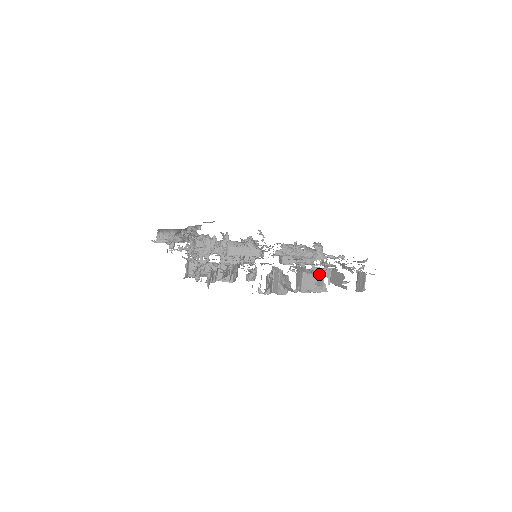
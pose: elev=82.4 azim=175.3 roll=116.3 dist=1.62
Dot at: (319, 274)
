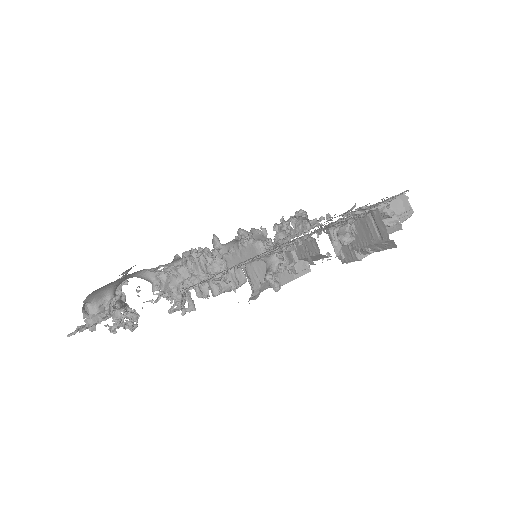
Dot at: (392, 201)
